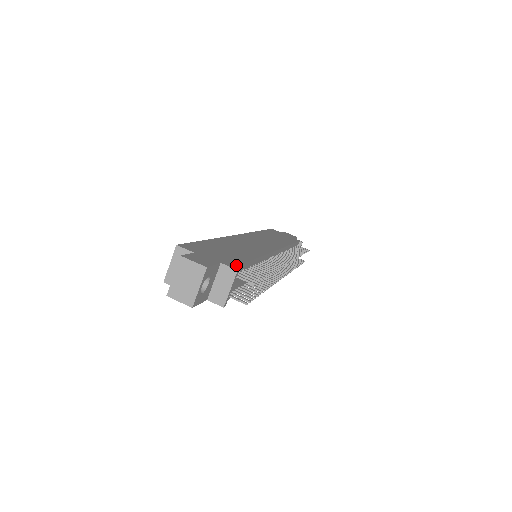
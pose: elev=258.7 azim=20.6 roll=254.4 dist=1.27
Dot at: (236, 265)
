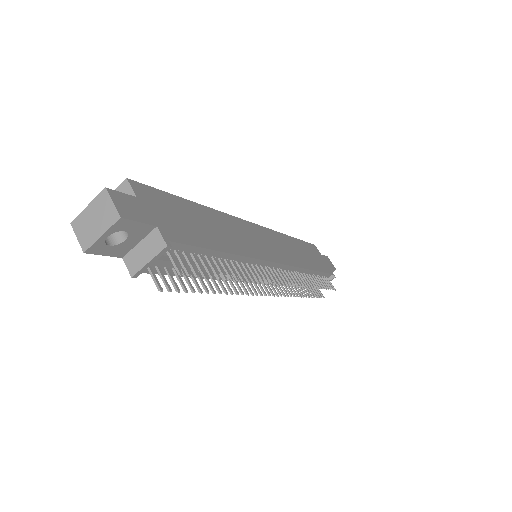
Dot at: (177, 241)
